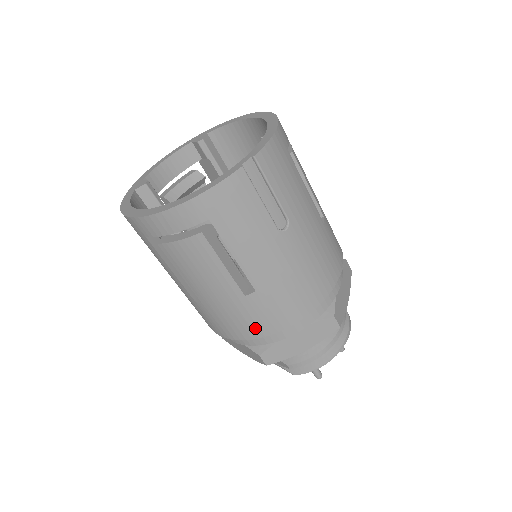
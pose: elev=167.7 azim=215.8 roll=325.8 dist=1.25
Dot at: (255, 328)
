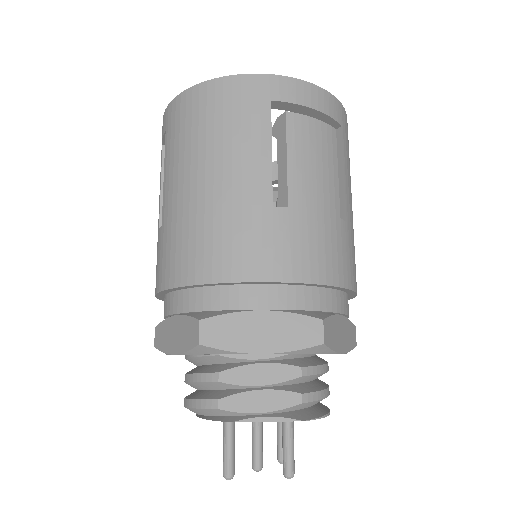
Dot at: (335, 268)
